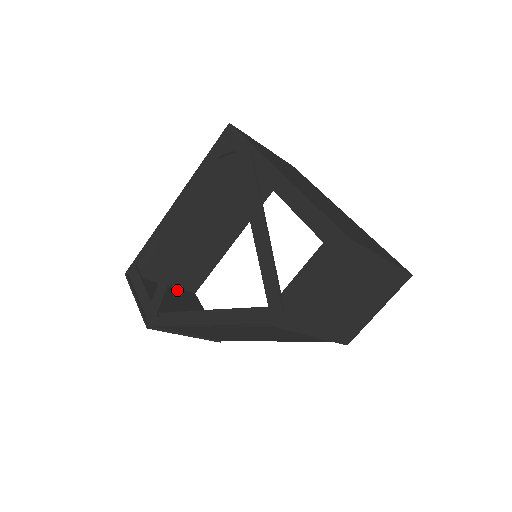
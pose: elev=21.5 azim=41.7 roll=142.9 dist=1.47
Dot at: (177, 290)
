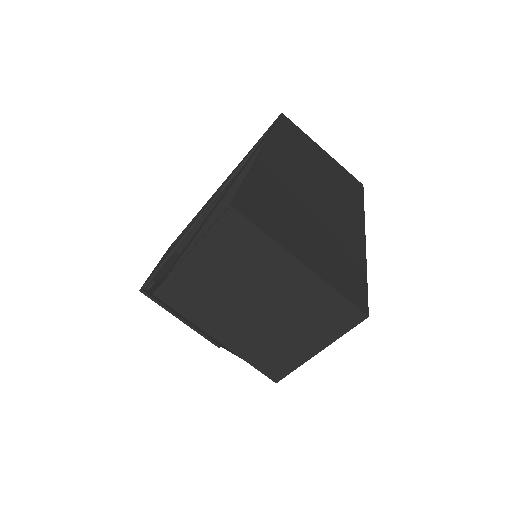
Dot at: occluded
